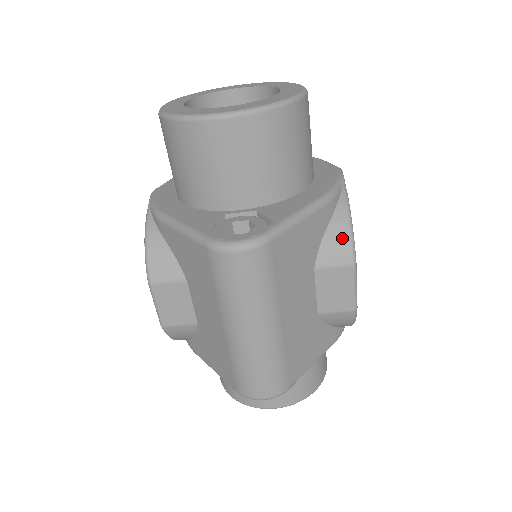
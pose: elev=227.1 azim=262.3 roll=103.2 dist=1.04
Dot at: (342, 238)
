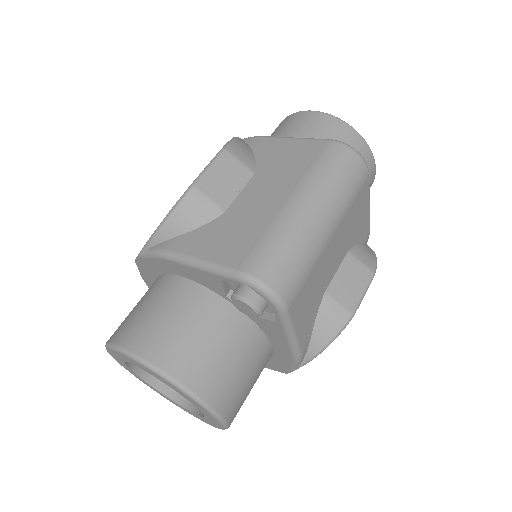
Dot at: (371, 254)
